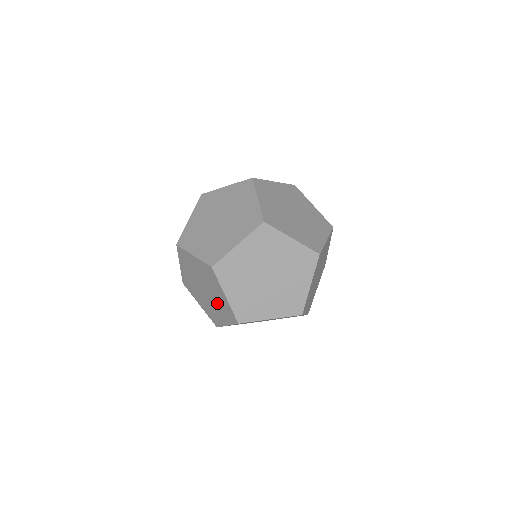
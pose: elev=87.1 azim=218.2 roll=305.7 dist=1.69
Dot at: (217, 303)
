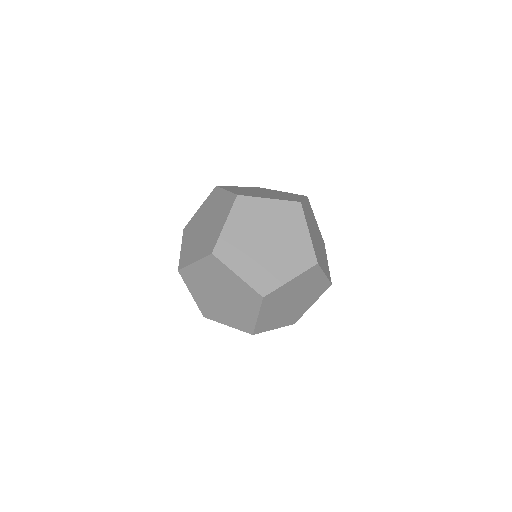
Dot at: (206, 237)
